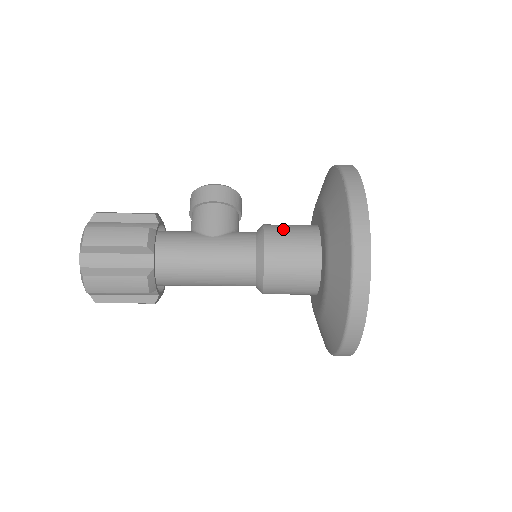
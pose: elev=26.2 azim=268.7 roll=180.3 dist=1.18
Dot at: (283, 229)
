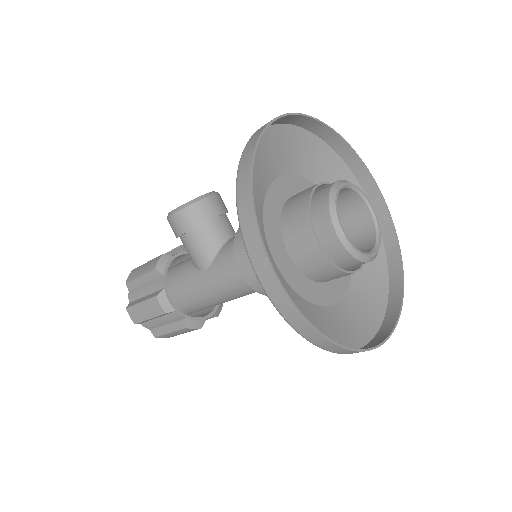
Dot at: occluded
